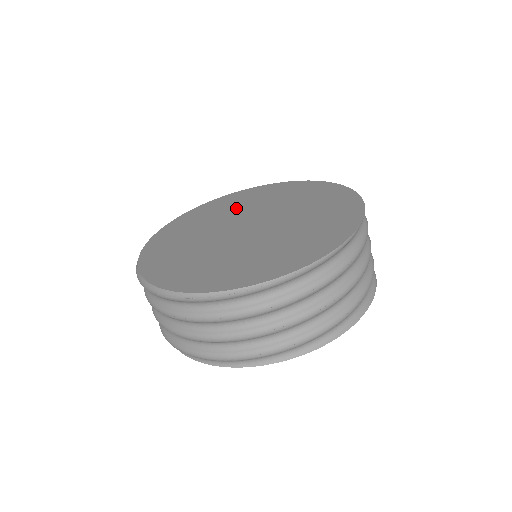
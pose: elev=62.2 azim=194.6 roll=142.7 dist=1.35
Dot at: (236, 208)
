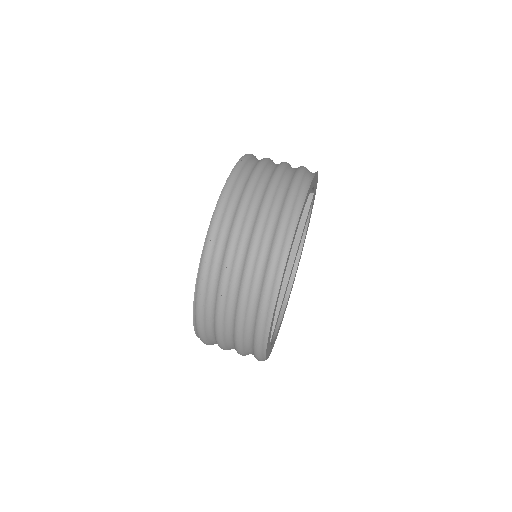
Dot at: occluded
